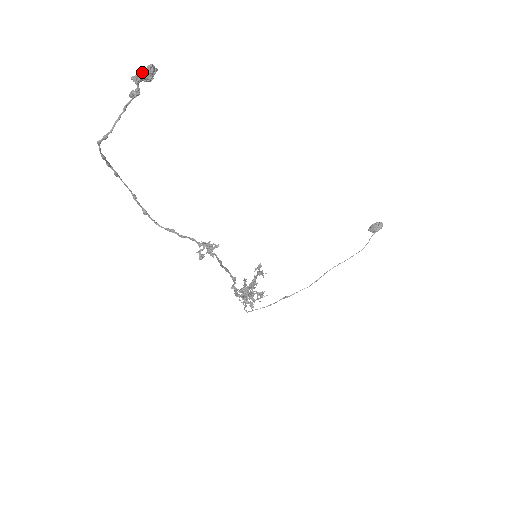
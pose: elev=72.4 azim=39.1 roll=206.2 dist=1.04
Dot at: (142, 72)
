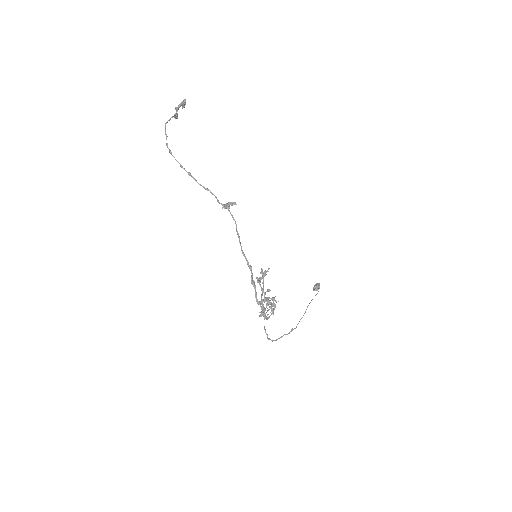
Dot at: (180, 105)
